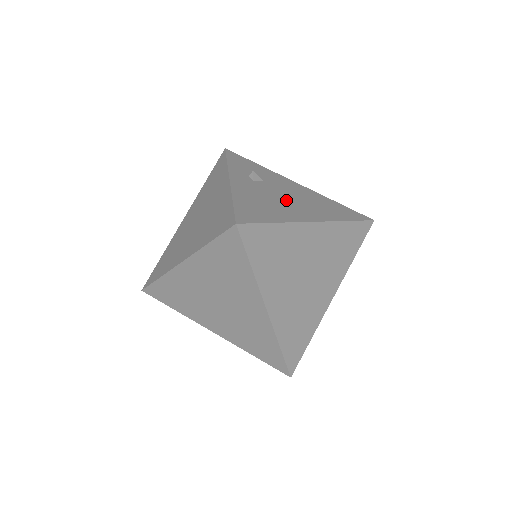
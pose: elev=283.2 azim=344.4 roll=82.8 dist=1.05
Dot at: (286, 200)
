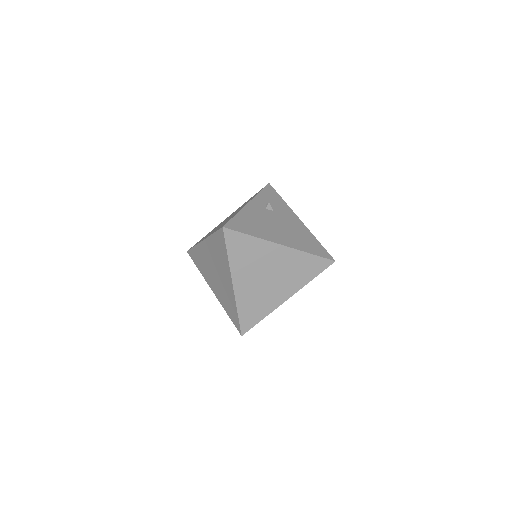
Dot at: (276, 227)
